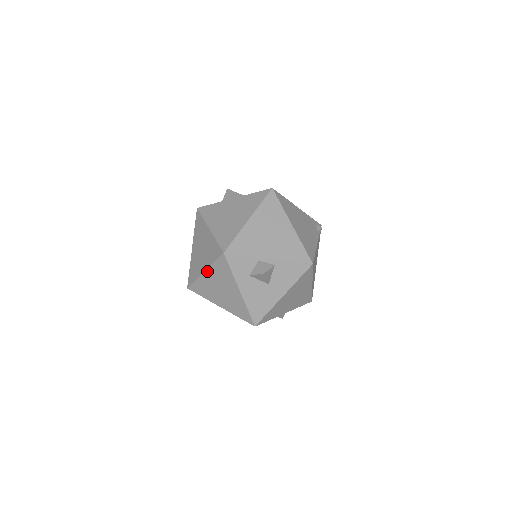
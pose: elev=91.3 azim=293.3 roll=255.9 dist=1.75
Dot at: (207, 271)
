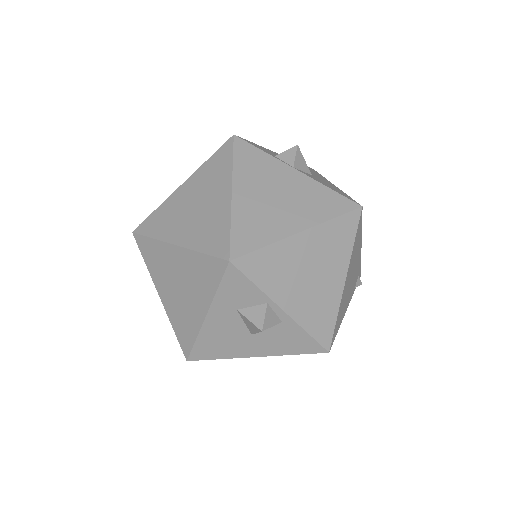
Dot at: (181, 249)
